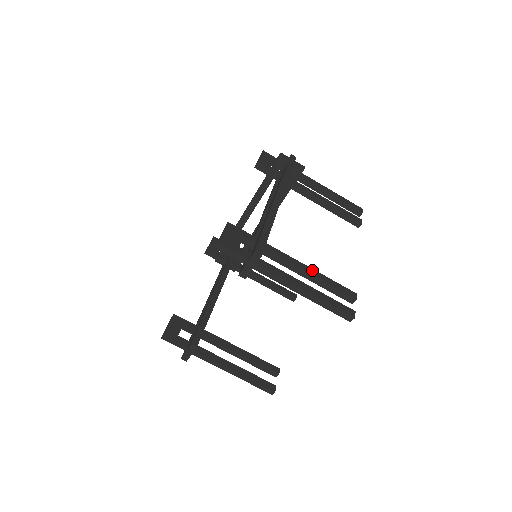
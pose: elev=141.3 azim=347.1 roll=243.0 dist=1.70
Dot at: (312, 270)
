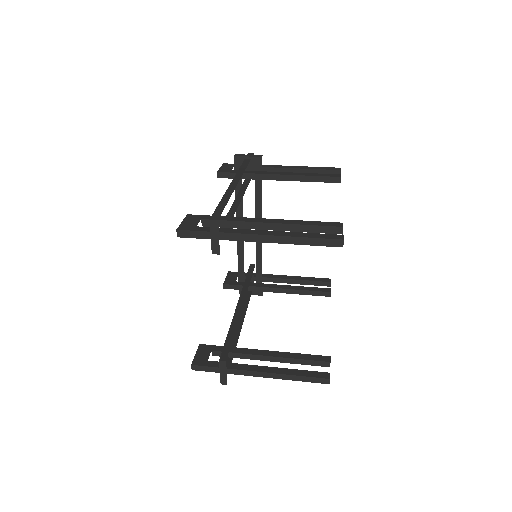
Dot at: (286, 220)
